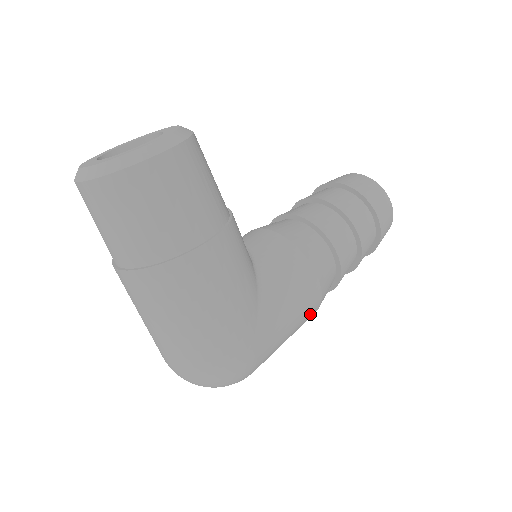
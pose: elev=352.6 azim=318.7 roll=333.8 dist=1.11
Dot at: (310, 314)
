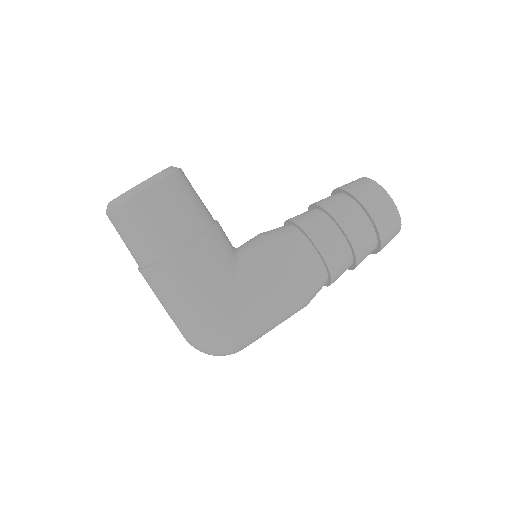
Dot at: (295, 304)
